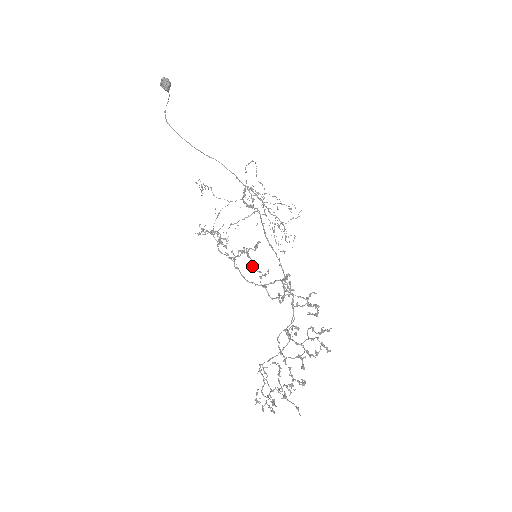
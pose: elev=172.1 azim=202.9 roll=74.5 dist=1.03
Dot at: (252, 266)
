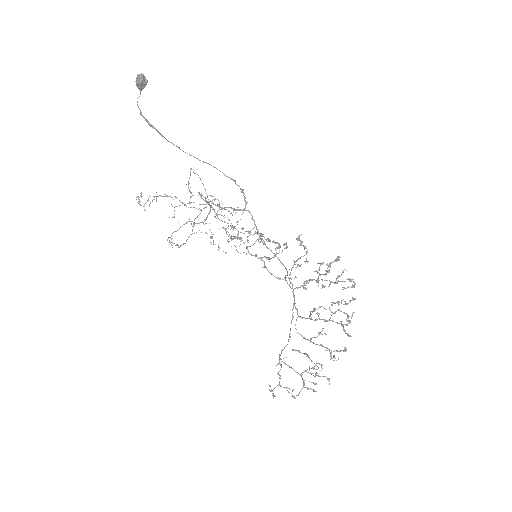
Dot at: occluded
